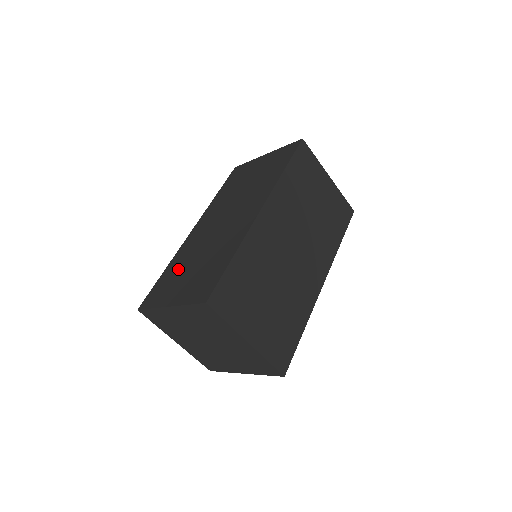
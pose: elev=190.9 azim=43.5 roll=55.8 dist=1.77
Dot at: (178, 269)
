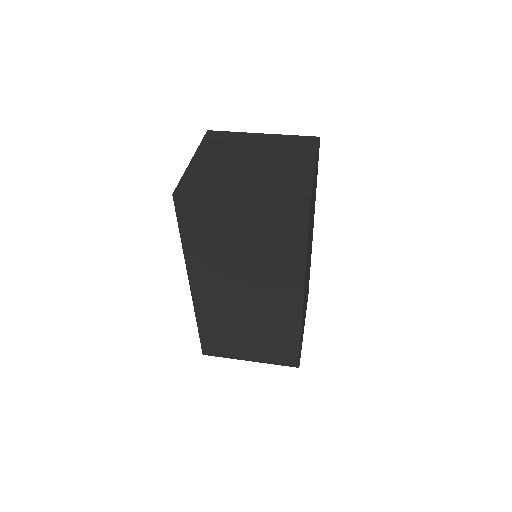
Dot at: (224, 332)
